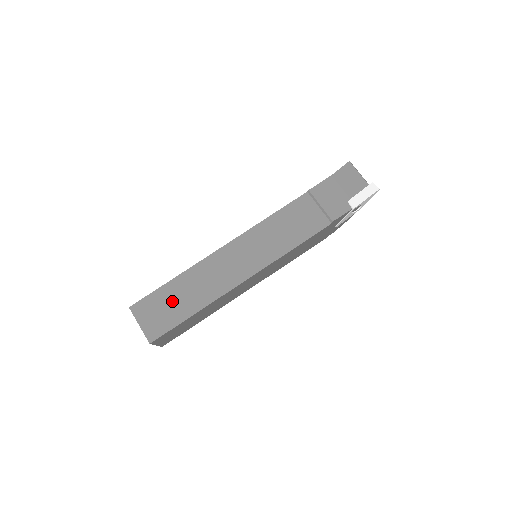
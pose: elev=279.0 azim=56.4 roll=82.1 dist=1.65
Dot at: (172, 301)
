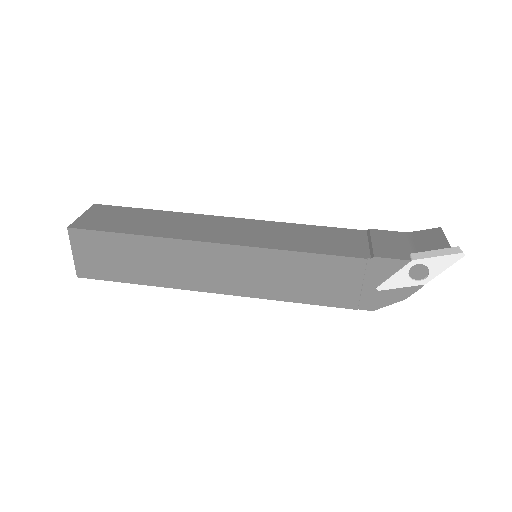
Dot at: (132, 218)
